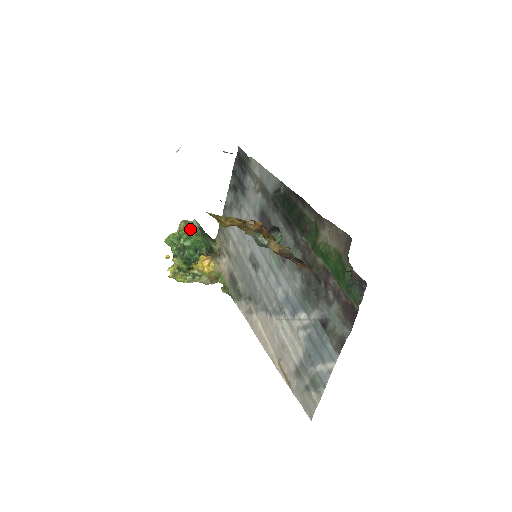
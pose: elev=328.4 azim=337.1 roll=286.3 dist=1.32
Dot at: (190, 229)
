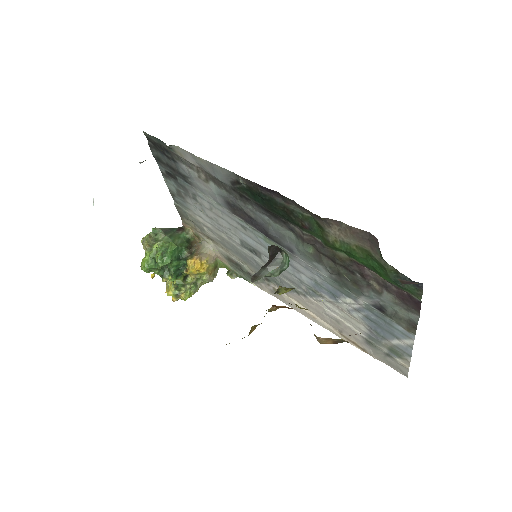
Dot at: (158, 246)
